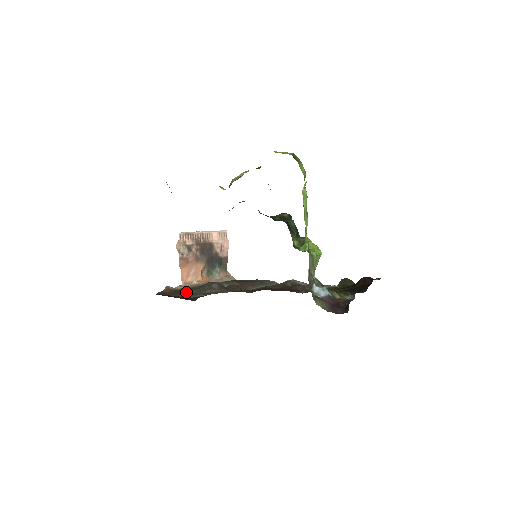
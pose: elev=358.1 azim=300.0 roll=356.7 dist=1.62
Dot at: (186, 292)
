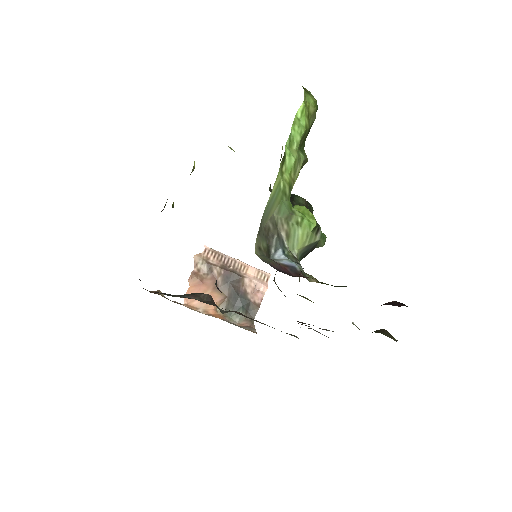
Dot at: occluded
